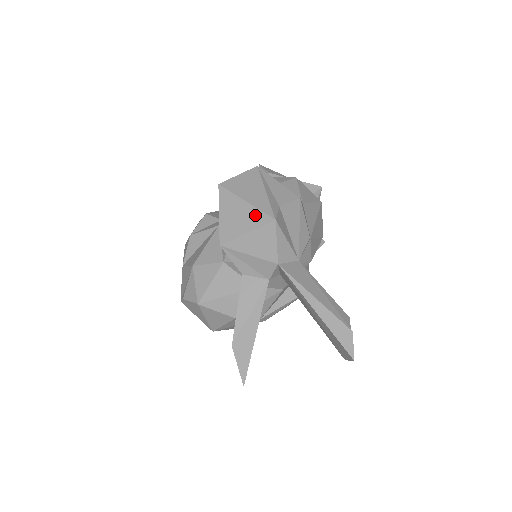
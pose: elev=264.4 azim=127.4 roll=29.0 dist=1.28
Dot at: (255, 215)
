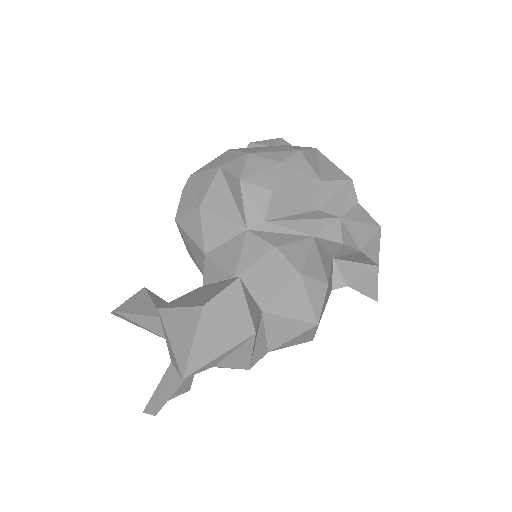
Dot at: (183, 355)
